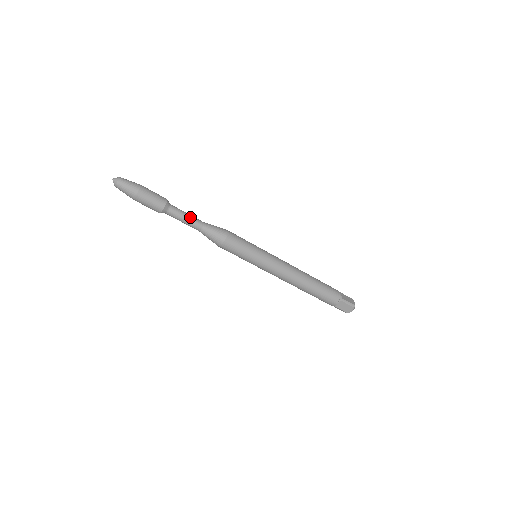
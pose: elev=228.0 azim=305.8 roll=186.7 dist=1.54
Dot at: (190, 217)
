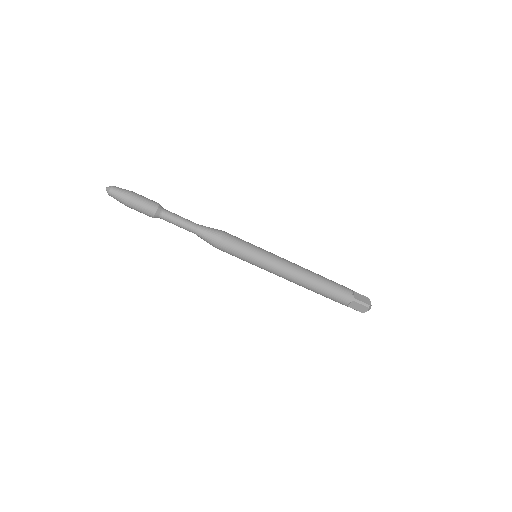
Dot at: (183, 220)
